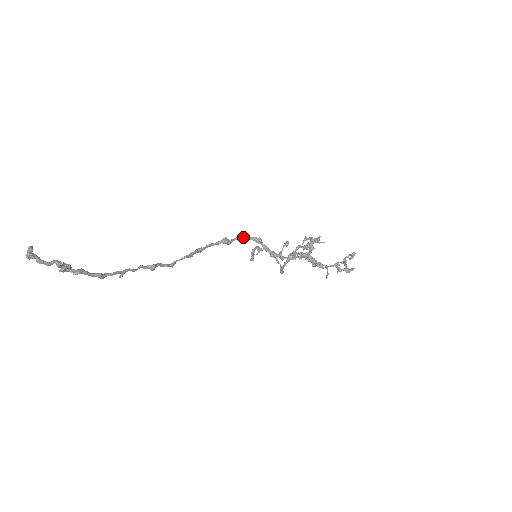
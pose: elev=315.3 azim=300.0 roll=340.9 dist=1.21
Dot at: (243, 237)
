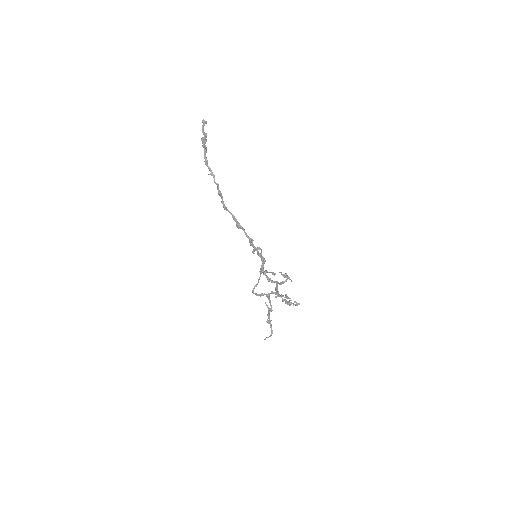
Dot at: occluded
